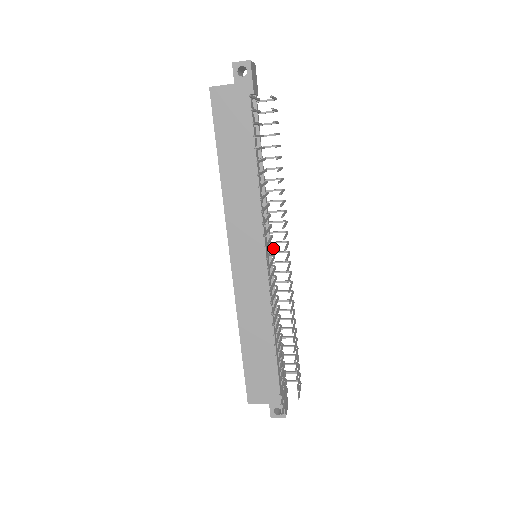
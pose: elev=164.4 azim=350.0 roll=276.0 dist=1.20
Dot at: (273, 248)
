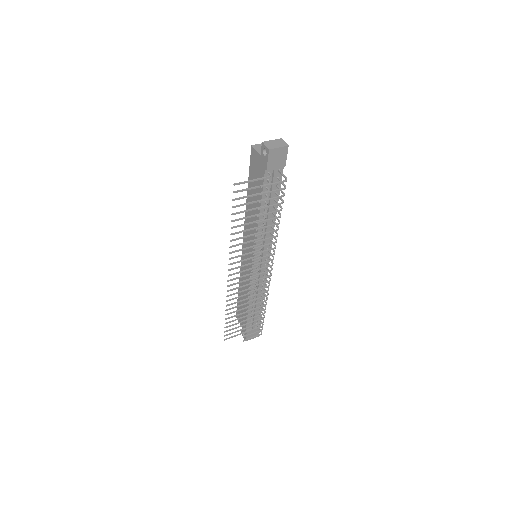
Dot at: occluded
